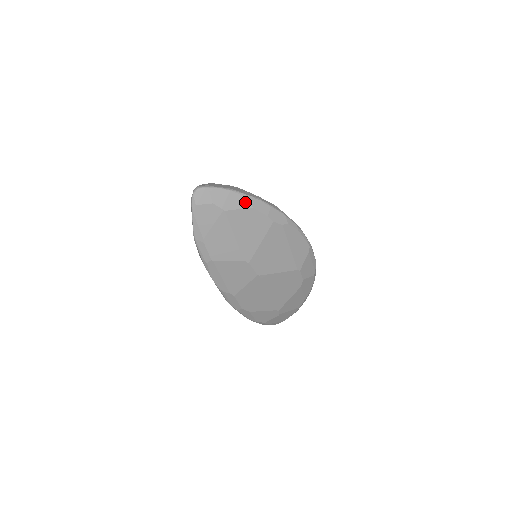
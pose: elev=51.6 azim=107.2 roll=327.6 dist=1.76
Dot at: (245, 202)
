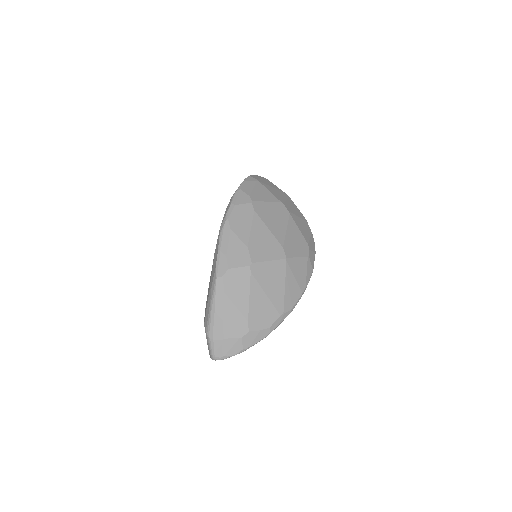
Dot at: occluded
